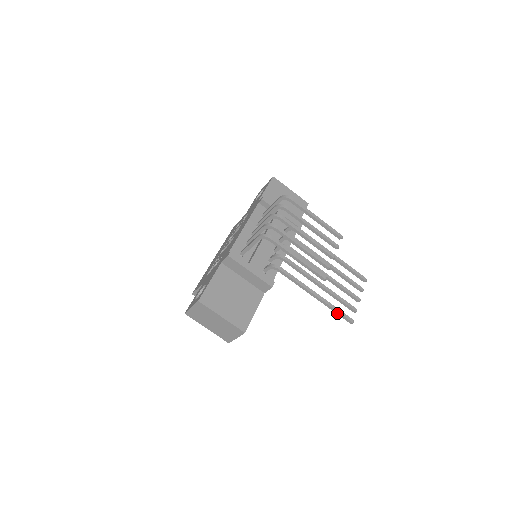
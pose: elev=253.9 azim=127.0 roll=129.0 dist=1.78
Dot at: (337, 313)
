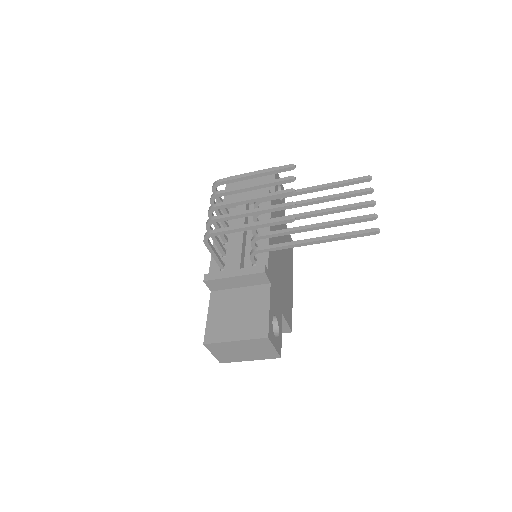
Dot at: (353, 237)
